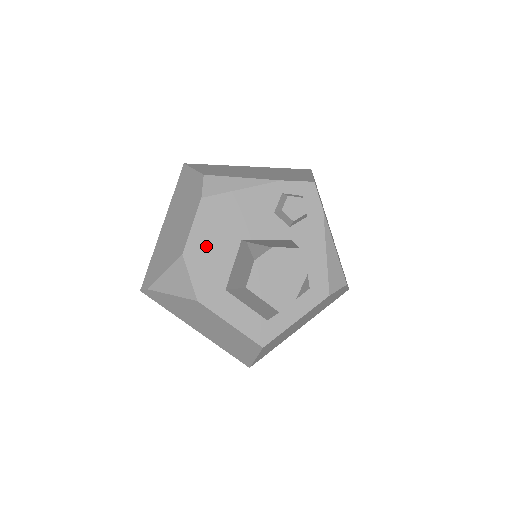
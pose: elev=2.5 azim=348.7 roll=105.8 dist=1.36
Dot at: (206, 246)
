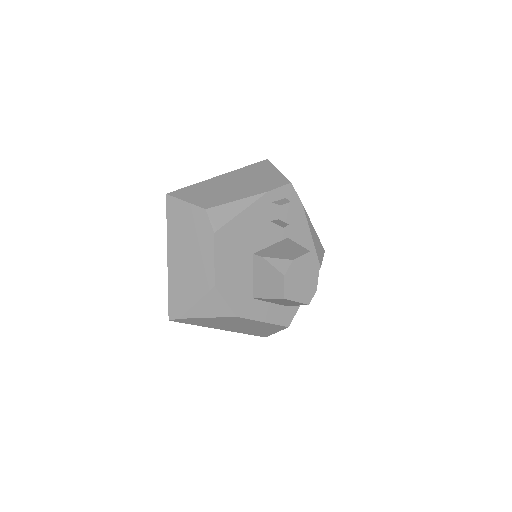
Dot at: (230, 271)
